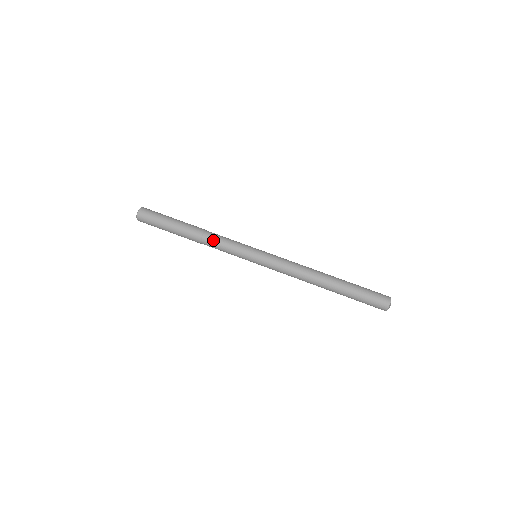
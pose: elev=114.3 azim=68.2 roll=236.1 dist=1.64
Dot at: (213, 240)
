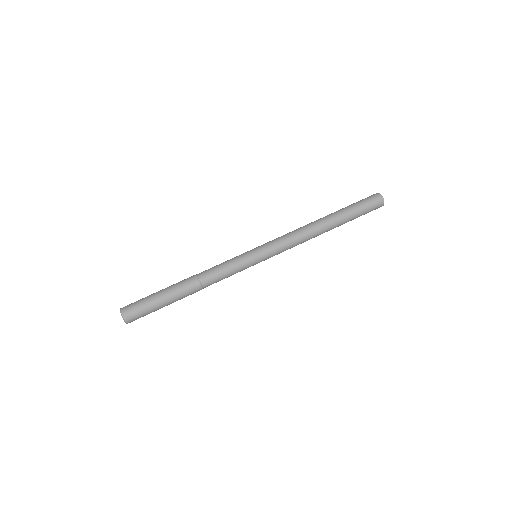
Dot at: (213, 277)
